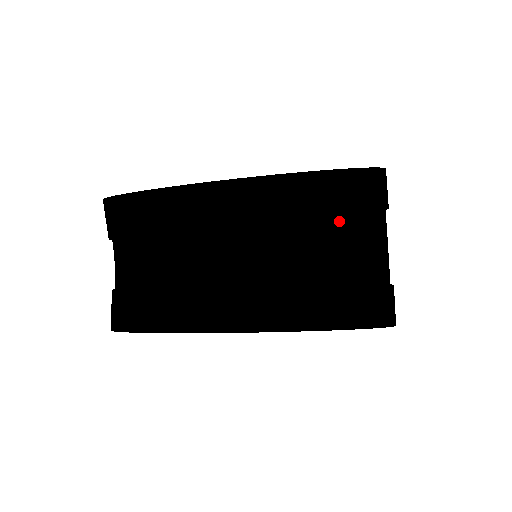
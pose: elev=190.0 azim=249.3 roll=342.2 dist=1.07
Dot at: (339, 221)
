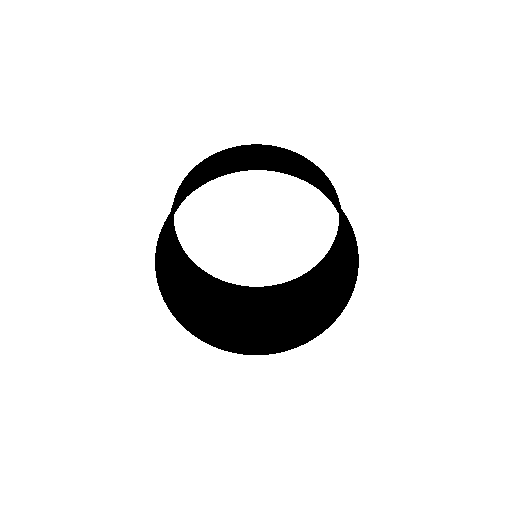
Dot at: (332, 195)
